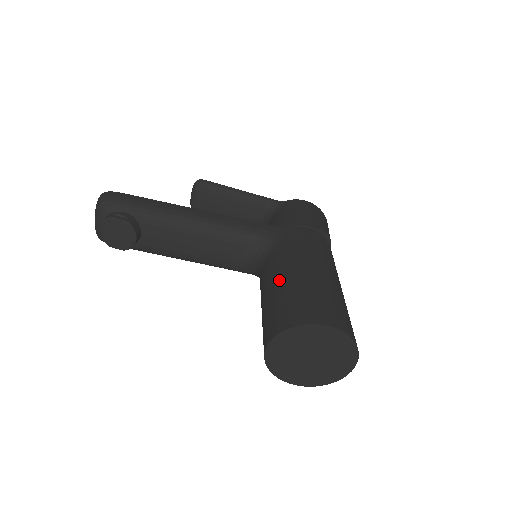
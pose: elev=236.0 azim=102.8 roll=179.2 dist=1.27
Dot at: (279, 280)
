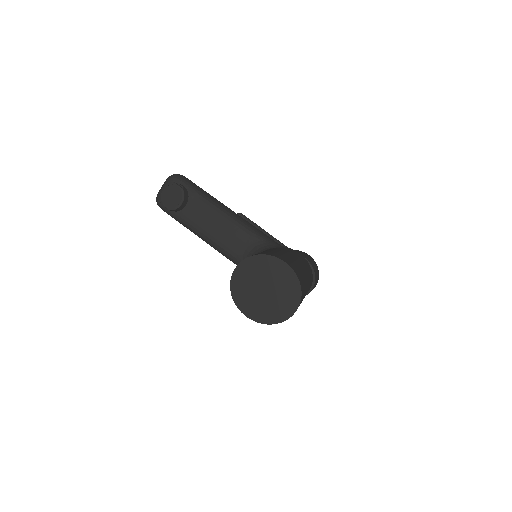
Dot at: occluded
